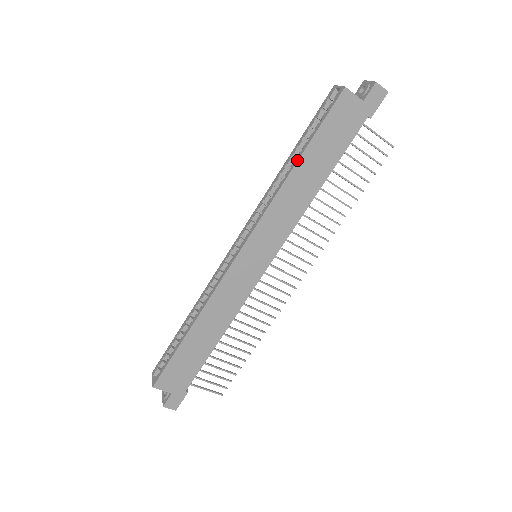
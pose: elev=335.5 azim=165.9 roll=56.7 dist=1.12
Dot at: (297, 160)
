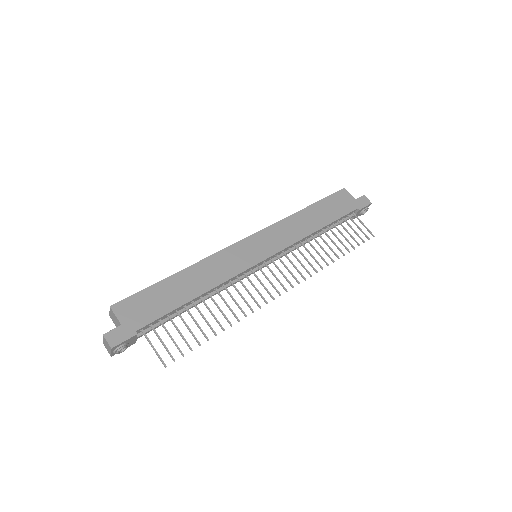
Dot at: (306, 207)
